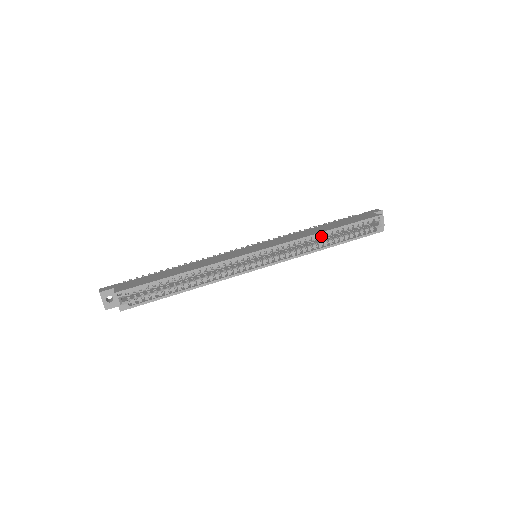
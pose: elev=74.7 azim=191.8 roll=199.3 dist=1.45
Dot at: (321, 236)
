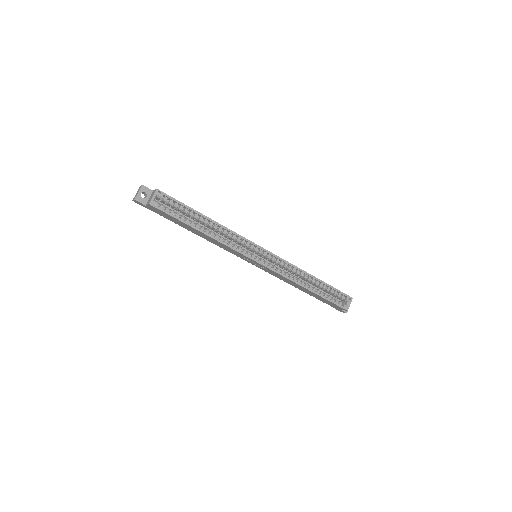
Dot at: (307, 278)
